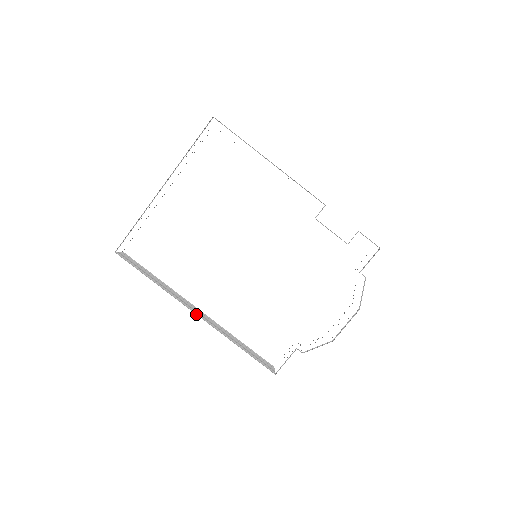
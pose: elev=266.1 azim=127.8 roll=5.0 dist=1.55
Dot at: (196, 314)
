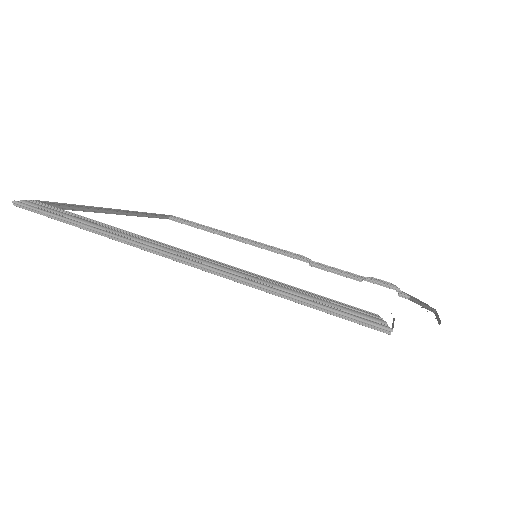
Dot at: (175, 256)
